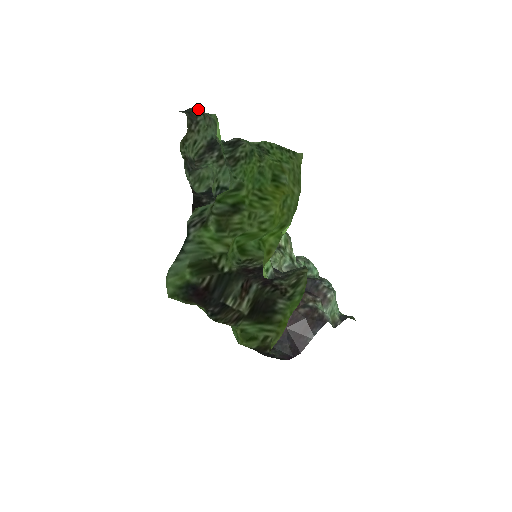
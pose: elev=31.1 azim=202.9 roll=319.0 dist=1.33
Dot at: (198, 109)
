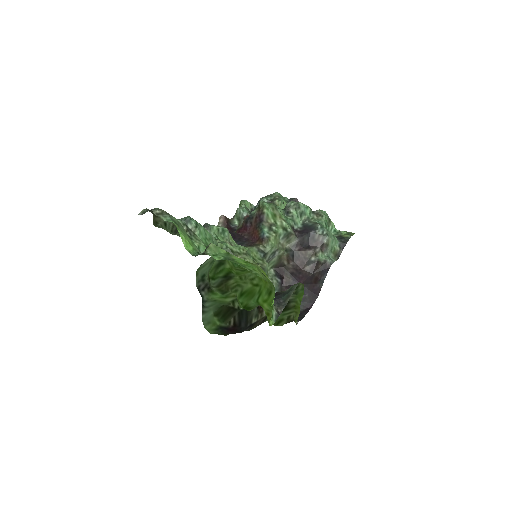
Dot at: occluded
